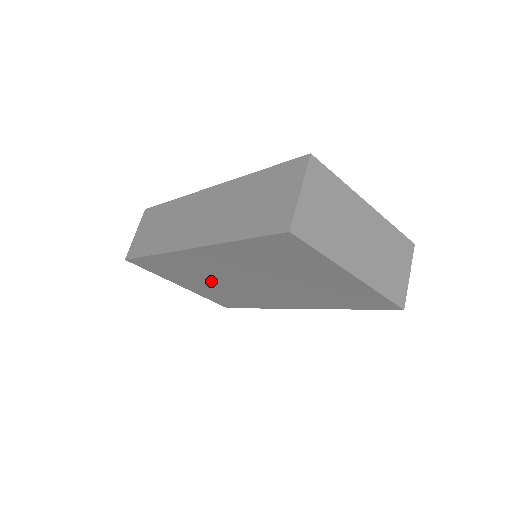
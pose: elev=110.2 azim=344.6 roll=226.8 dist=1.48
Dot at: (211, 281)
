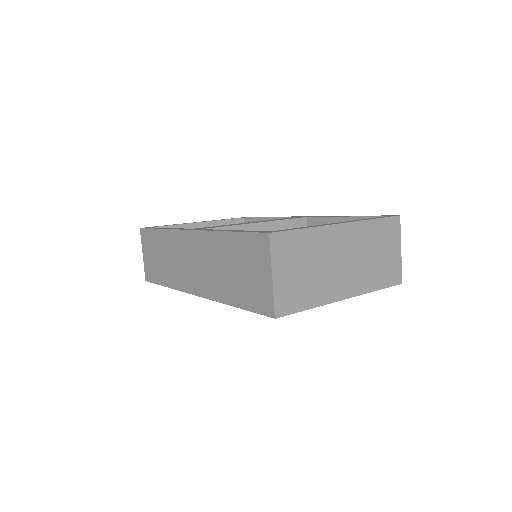
Dot at: occluded
